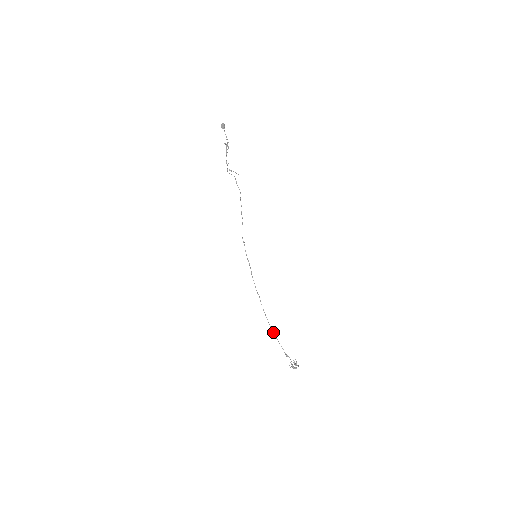
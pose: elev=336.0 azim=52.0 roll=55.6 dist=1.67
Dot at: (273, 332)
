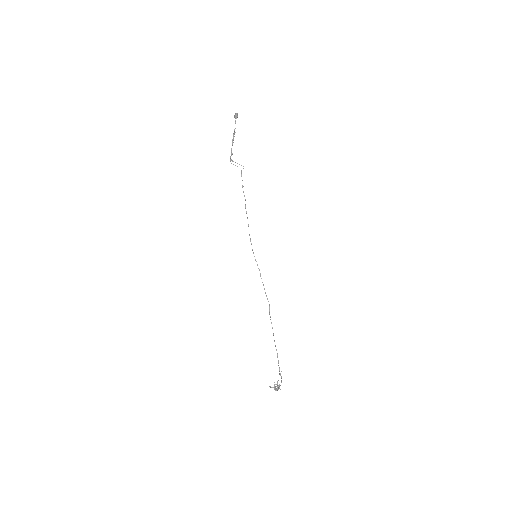
Dot at: (275, 345)
